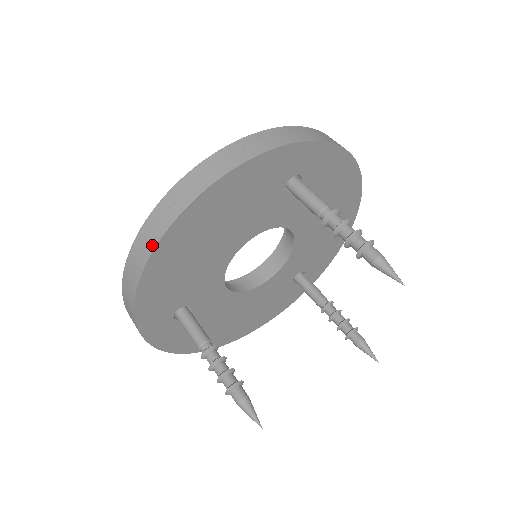
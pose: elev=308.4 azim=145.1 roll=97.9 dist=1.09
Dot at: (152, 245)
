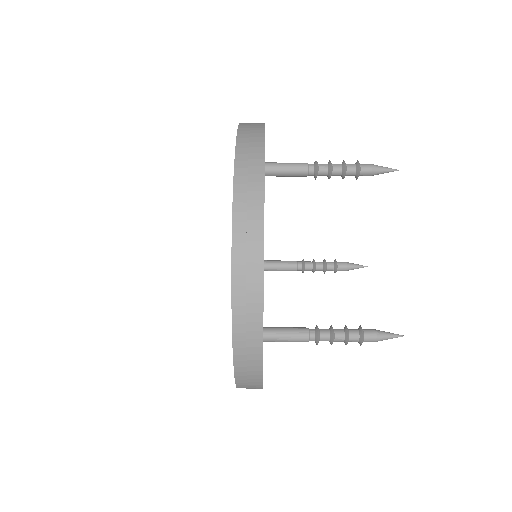
Dot at: (259, 264)
